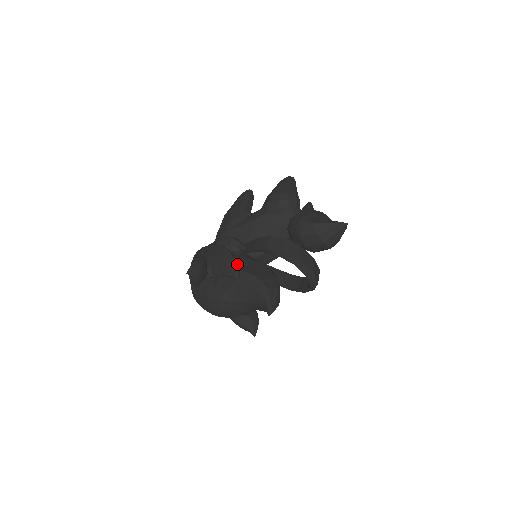
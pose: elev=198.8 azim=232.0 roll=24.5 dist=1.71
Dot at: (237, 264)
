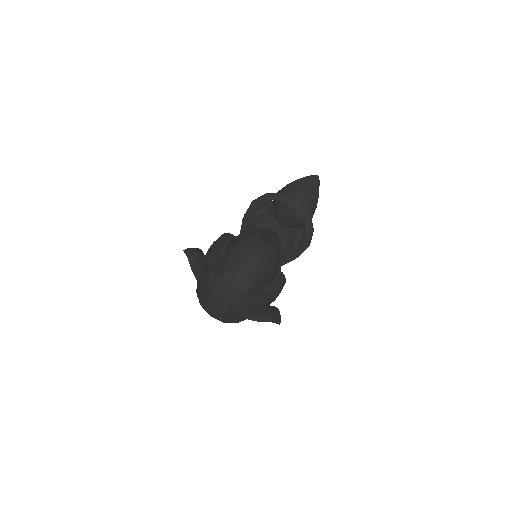
Dot at: occluded
